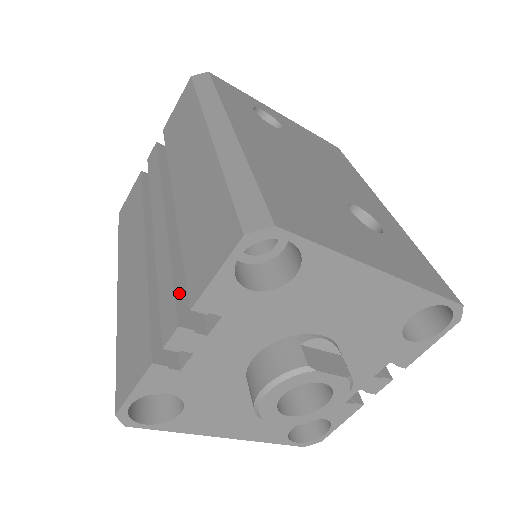
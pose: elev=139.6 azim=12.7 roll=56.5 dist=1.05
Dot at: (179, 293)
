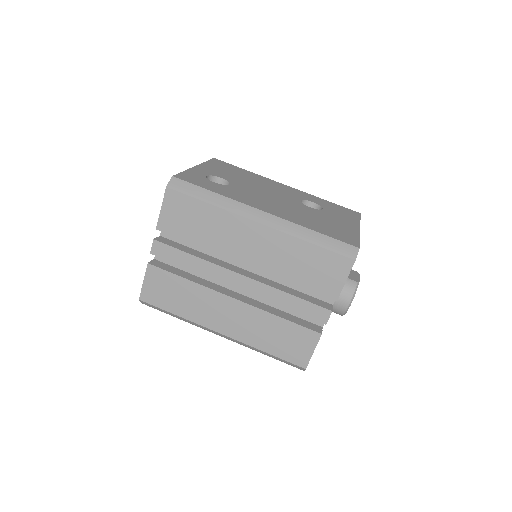
Dot at: (310, 301)
